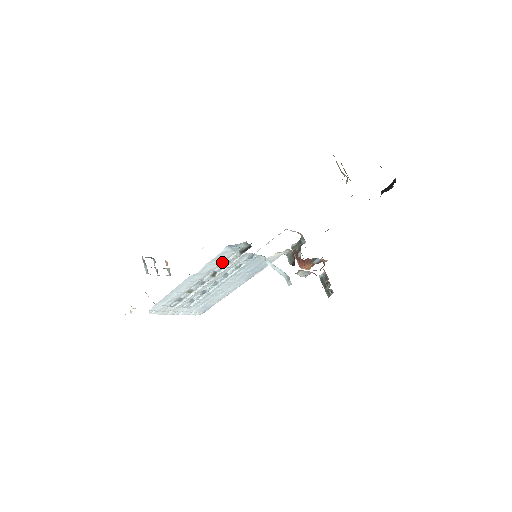
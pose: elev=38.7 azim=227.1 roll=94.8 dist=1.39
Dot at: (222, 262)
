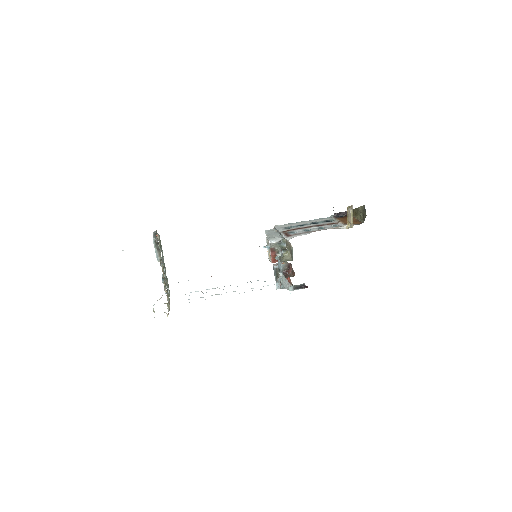
Dot at: occluded
